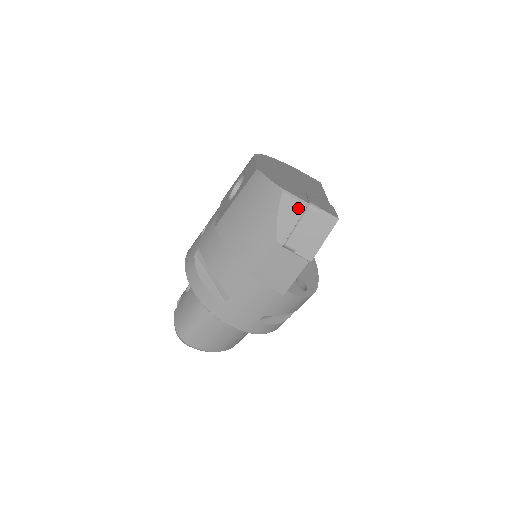
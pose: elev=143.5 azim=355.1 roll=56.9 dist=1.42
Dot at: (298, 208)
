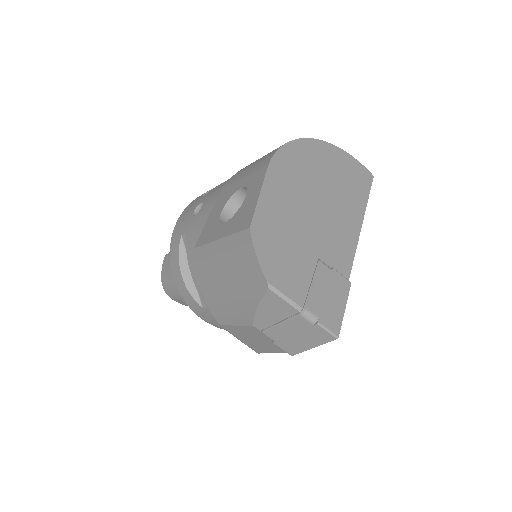
Dot at: (287, 309)
